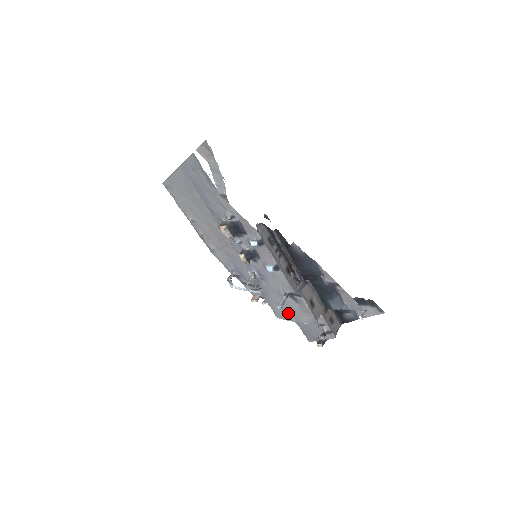
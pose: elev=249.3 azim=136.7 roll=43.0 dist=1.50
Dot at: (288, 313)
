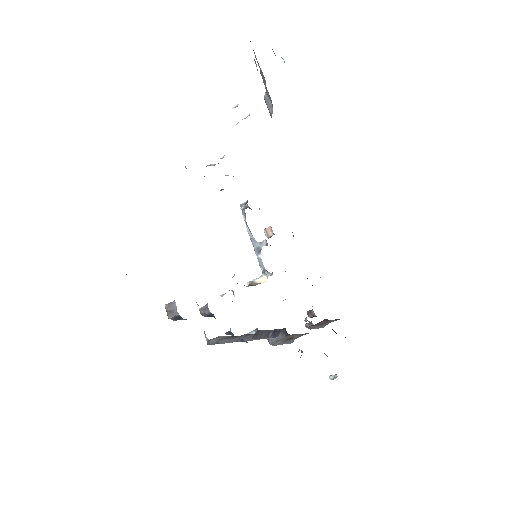
Dot at: occluded
